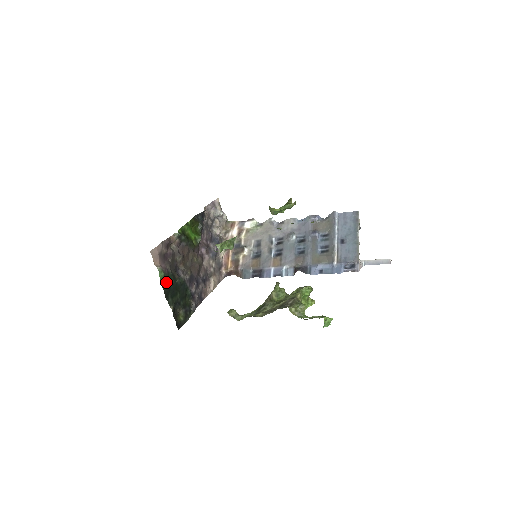
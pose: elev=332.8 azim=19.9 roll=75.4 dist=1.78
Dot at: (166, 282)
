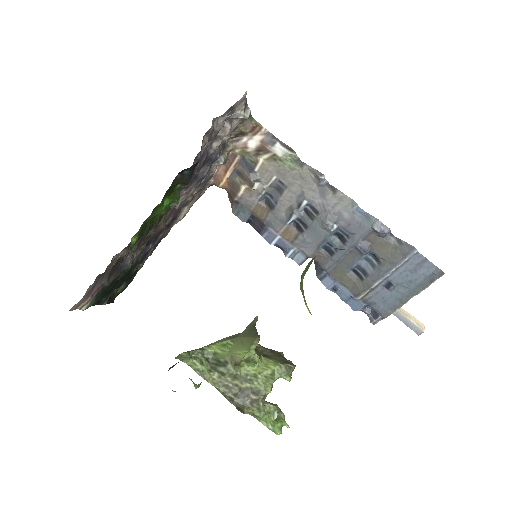
Dot at: (98, 299)
